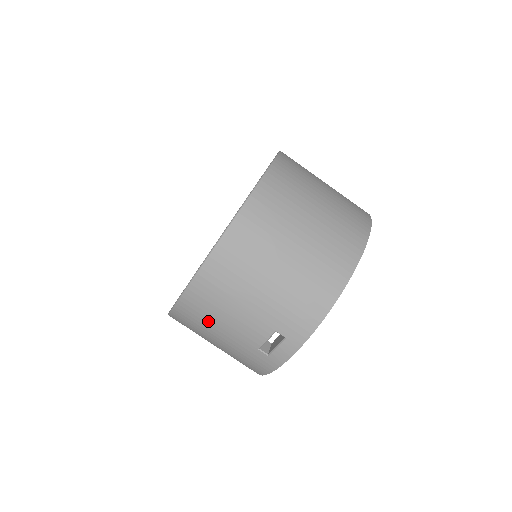
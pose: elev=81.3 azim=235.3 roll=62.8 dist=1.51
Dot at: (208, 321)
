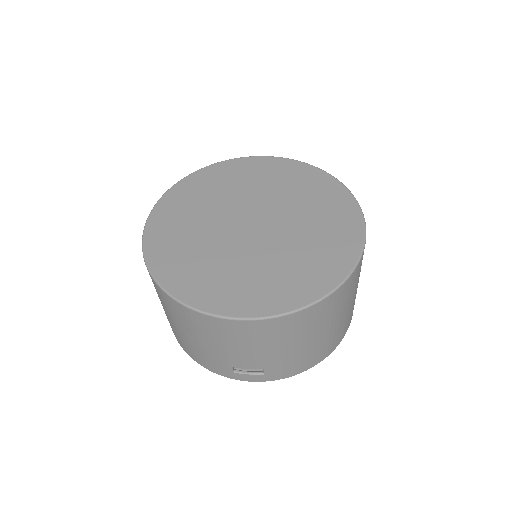
Dot at: (218, 337)
